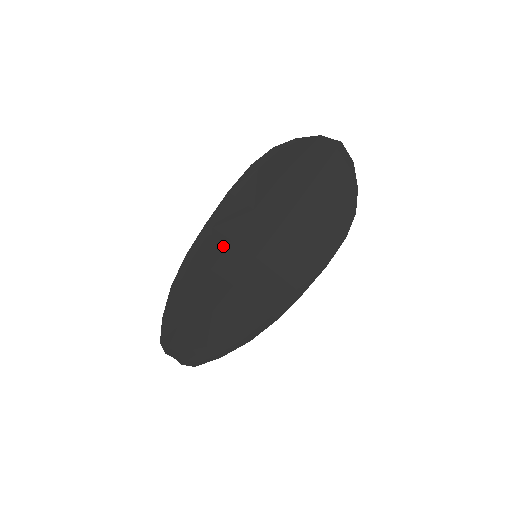
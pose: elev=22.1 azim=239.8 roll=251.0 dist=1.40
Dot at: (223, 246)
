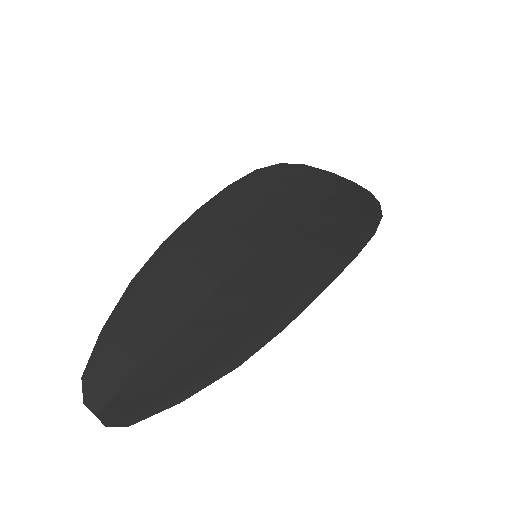
Dot at: (213, 237)
